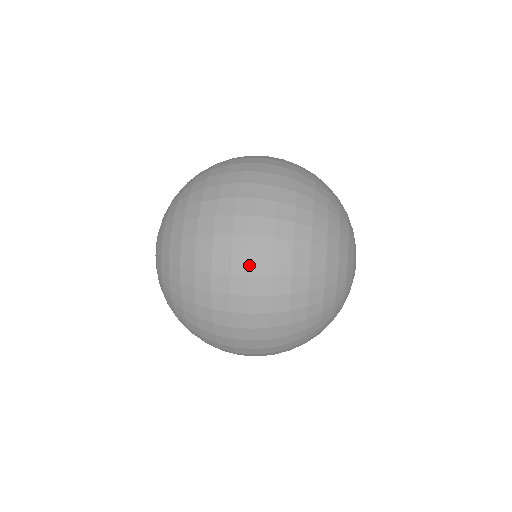
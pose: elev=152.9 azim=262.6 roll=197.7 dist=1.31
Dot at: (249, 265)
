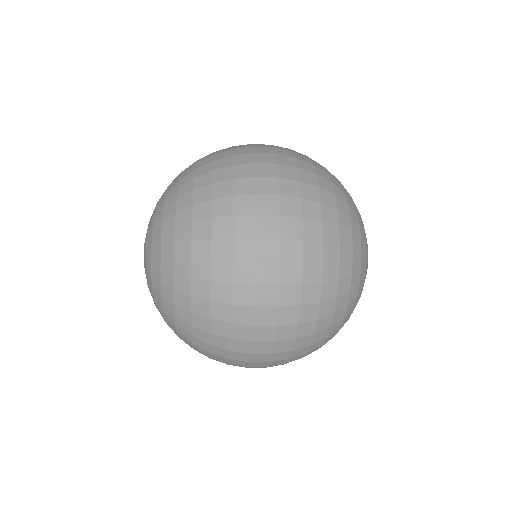
Dot at: (278, 226)
